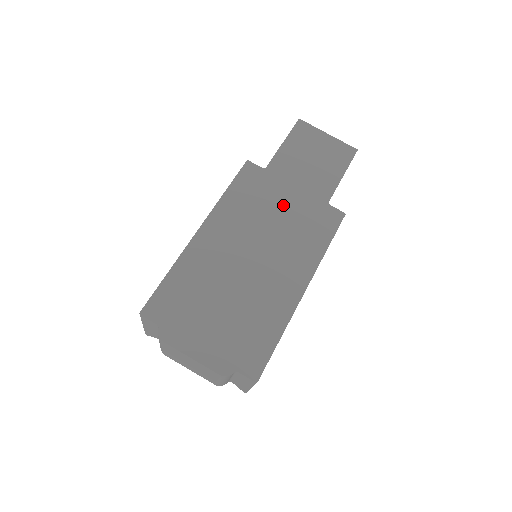
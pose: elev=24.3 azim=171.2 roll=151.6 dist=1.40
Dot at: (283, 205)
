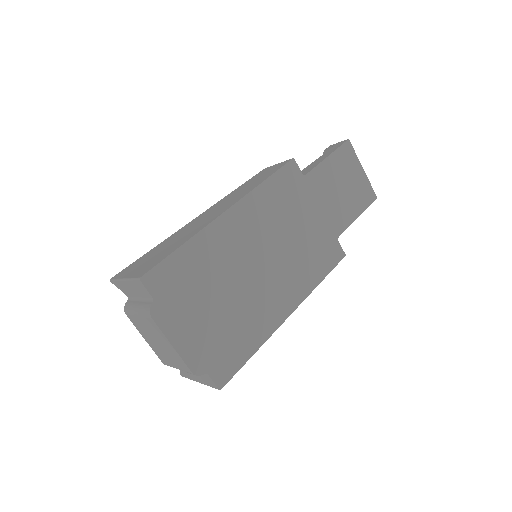
Dot at: (304, 222)
